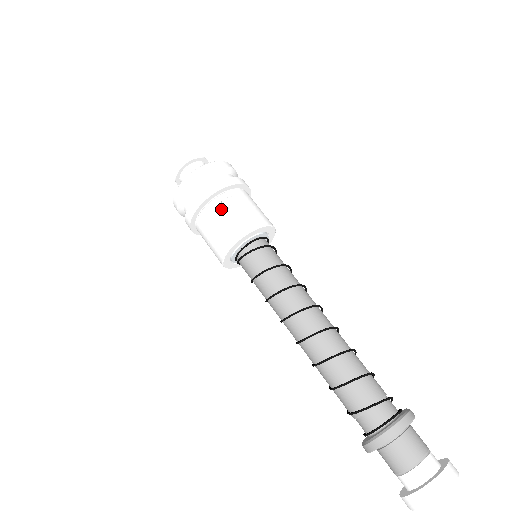
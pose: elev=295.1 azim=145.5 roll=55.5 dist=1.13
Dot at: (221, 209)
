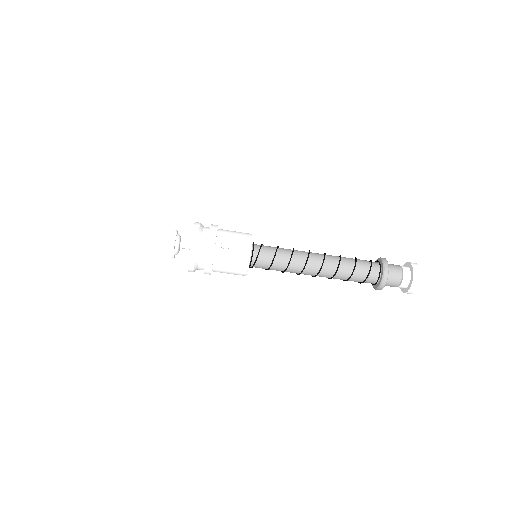
Dot at: (225, 252)
